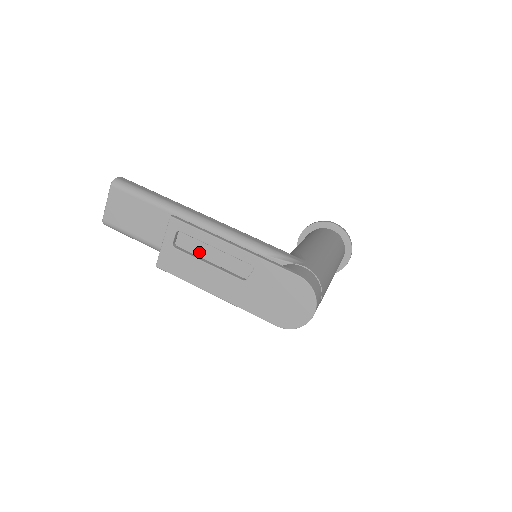
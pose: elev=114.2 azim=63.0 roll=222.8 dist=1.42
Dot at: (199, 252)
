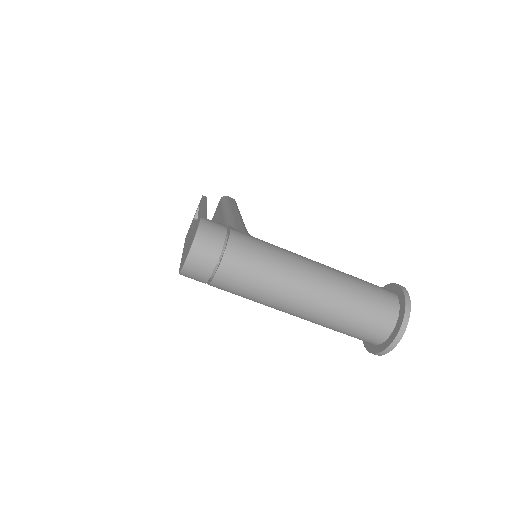
Dot at: occluded
